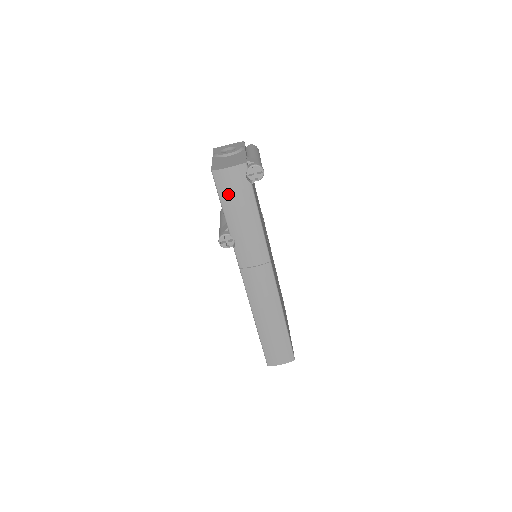
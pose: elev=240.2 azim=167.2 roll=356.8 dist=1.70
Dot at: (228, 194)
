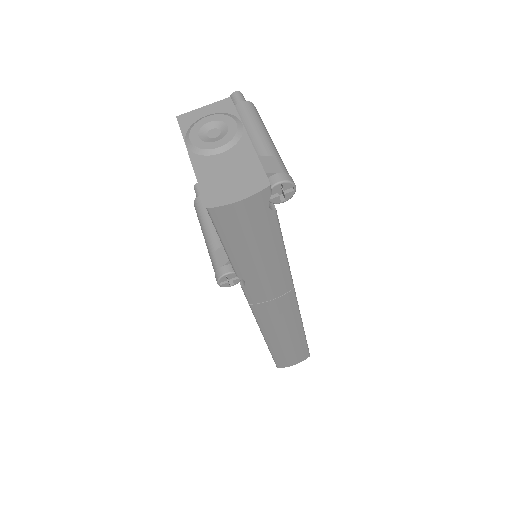
Dot at: (237, 234)
